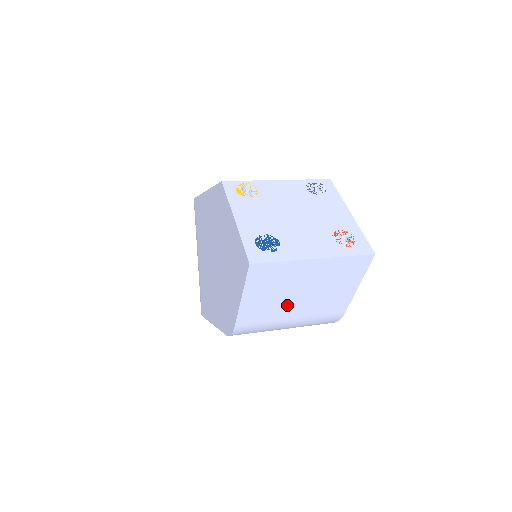
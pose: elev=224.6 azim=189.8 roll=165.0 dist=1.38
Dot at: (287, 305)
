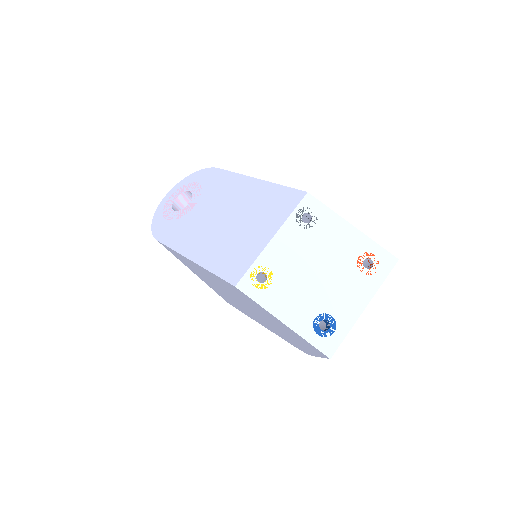
Dot at: occluded
